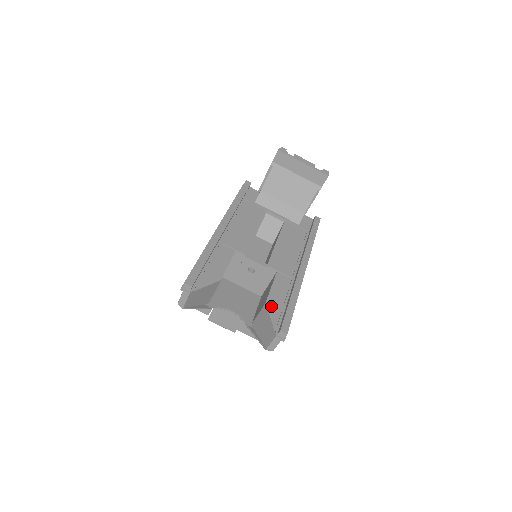
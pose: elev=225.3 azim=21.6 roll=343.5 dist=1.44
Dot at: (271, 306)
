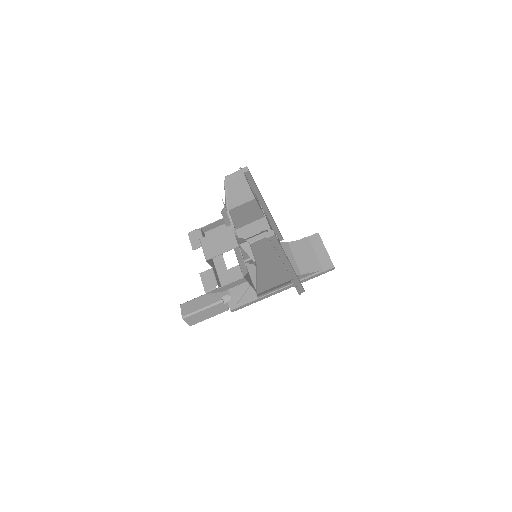
Dot at: occluded
